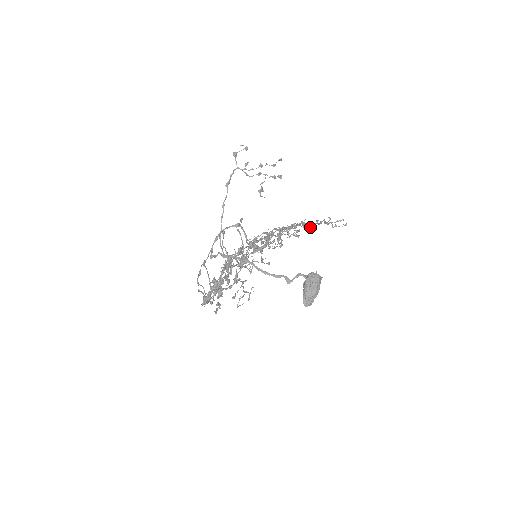
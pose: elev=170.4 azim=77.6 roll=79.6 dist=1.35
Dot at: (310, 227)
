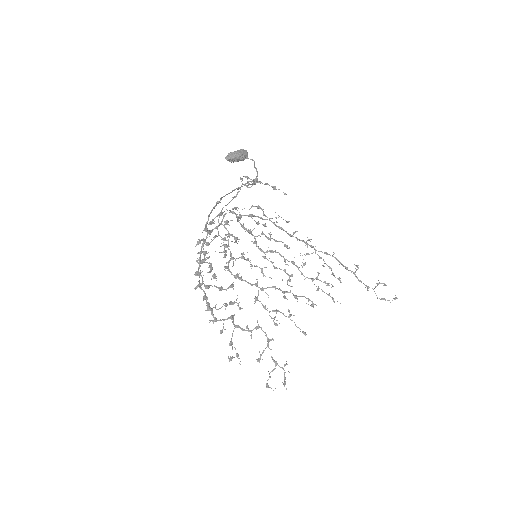
Dot at: (338, 278)
